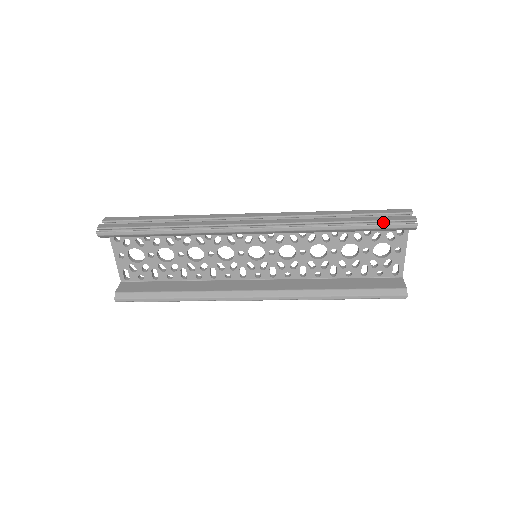
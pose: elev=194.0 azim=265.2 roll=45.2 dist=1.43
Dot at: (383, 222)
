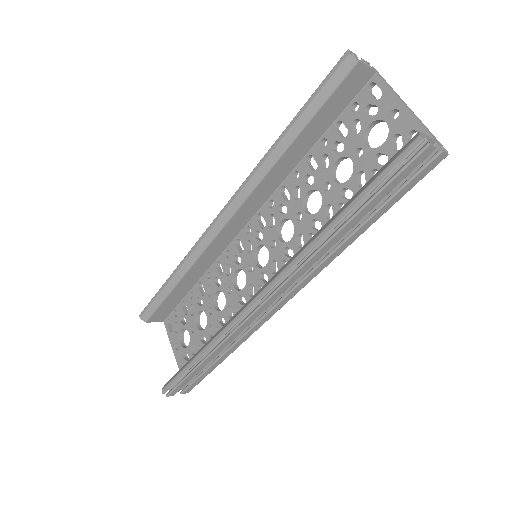
Dot at: occluded
